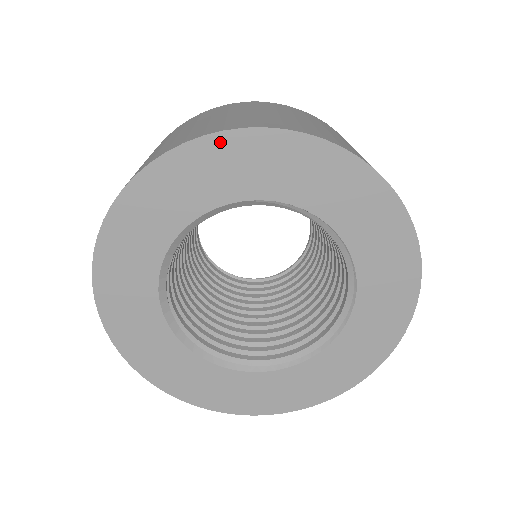
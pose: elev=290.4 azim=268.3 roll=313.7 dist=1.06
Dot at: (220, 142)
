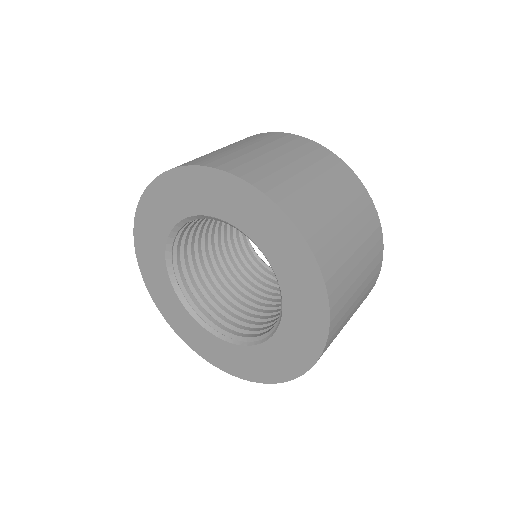
Dot at: (181, 173)
